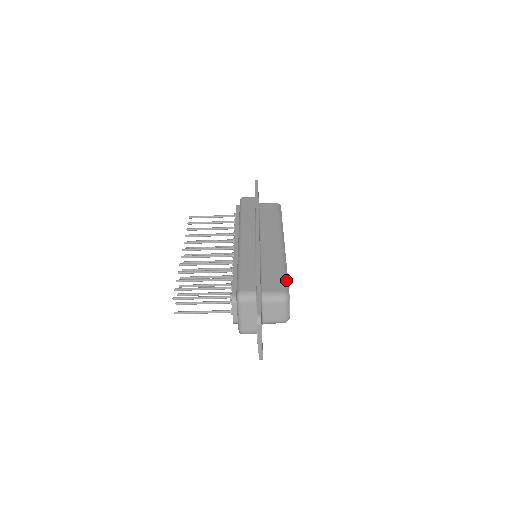
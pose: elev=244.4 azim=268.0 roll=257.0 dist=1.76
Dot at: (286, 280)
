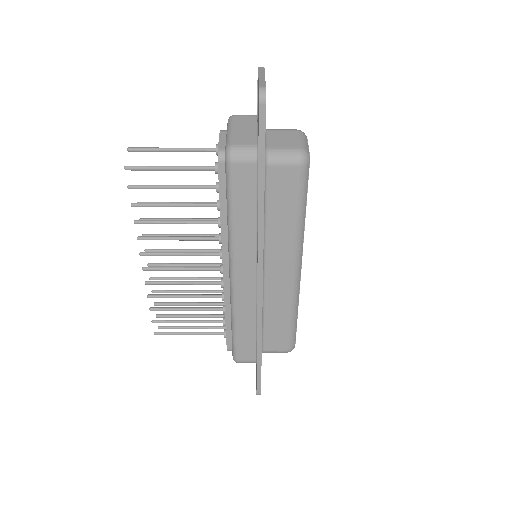
Dot at: (294, 333)
